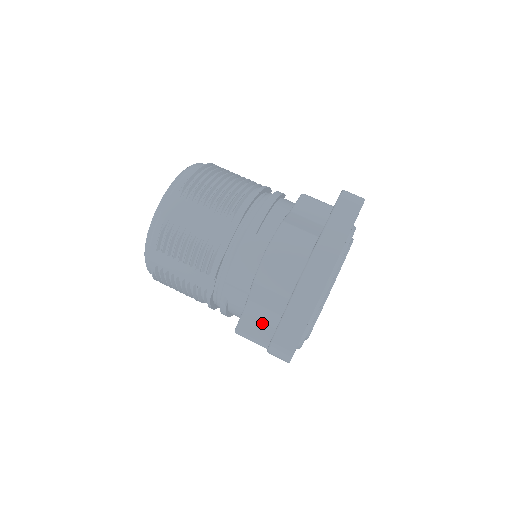
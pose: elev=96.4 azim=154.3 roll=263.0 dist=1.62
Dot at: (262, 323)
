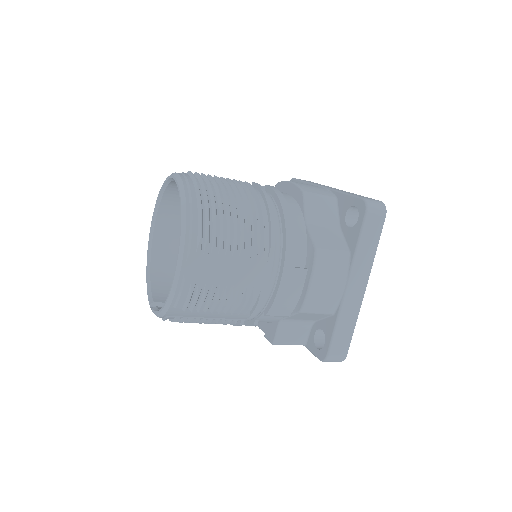
Dot at: (296, 330)
